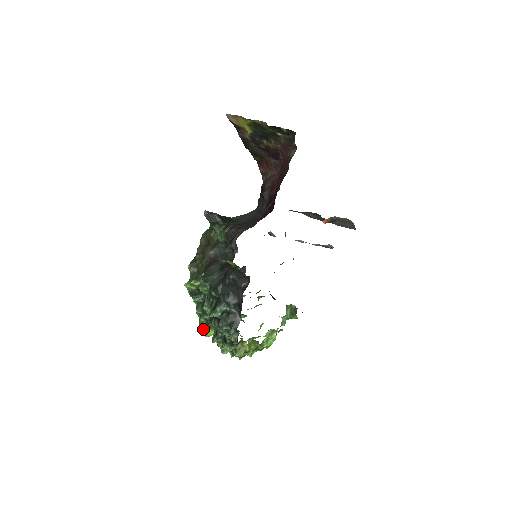
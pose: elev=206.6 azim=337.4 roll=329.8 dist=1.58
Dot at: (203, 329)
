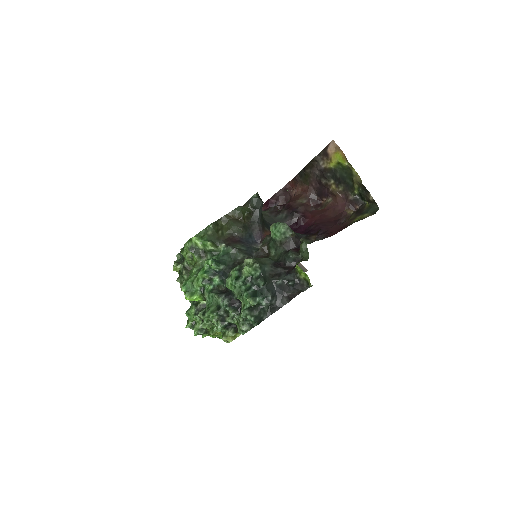
Dot at: (189, 290)
